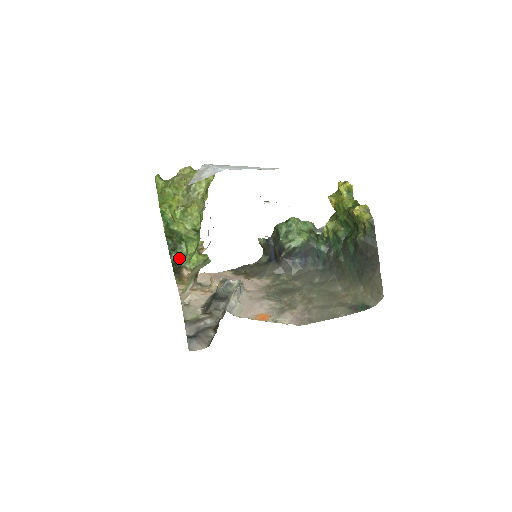
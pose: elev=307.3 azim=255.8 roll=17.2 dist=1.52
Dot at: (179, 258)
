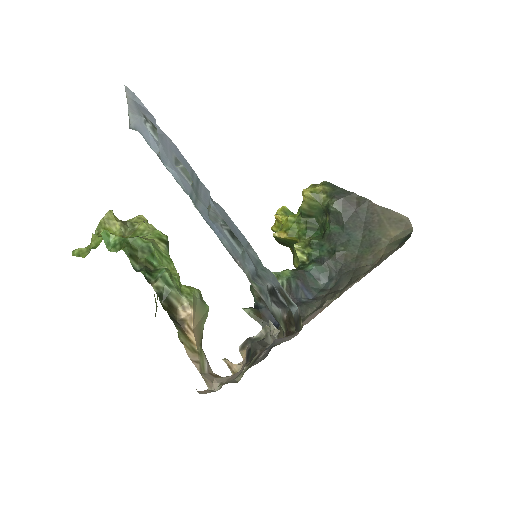
Dot at: (164, 274)
